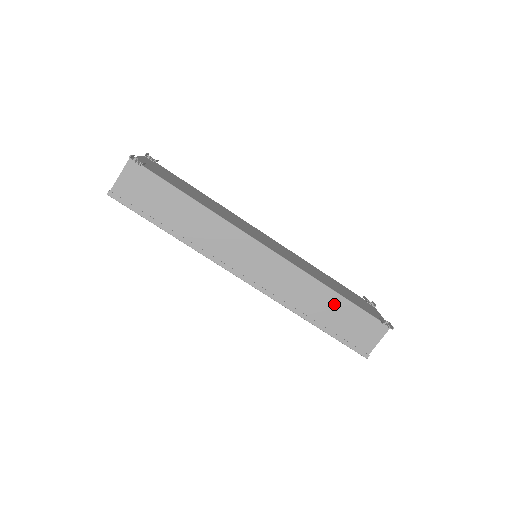
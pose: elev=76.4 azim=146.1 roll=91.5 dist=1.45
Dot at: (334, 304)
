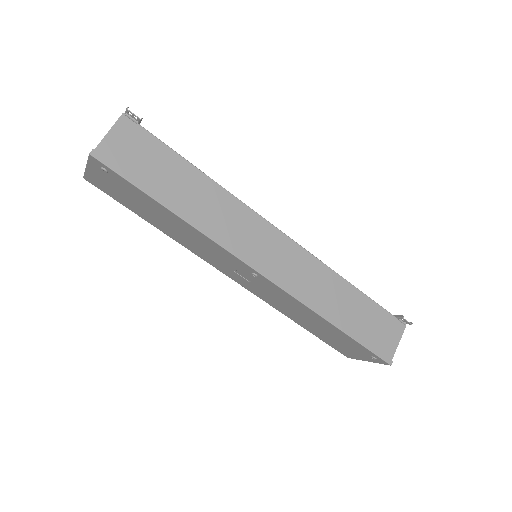
Dot at: (353, 300)
